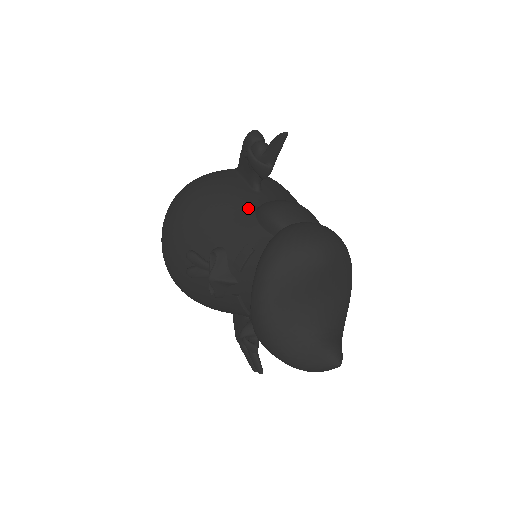
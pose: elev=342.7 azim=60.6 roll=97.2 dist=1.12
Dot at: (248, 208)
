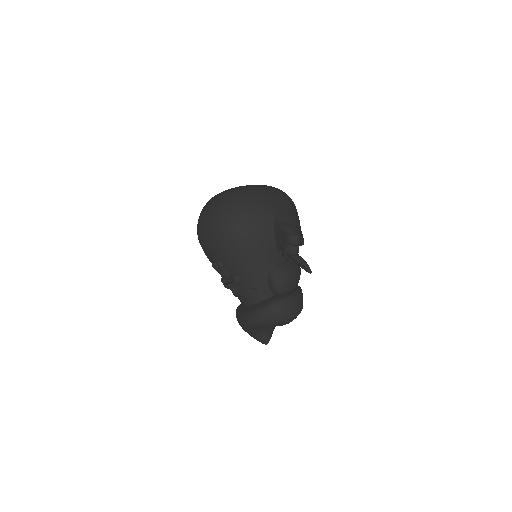
Dot at: (266, 265)
